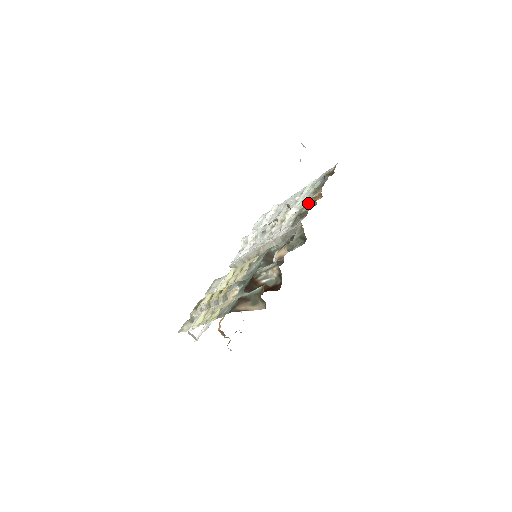
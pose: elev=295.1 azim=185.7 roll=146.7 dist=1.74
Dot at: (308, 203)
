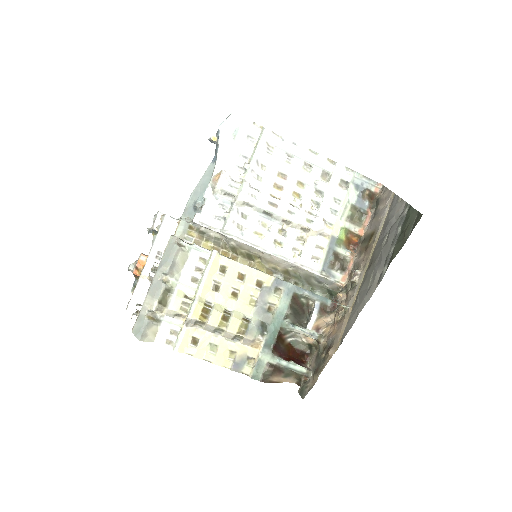
Dot at: (345, 240)
